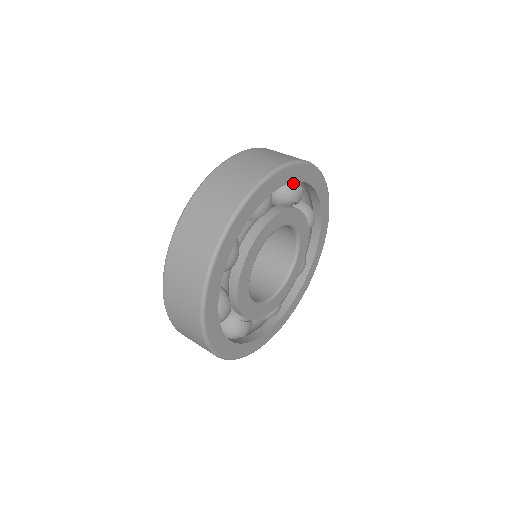
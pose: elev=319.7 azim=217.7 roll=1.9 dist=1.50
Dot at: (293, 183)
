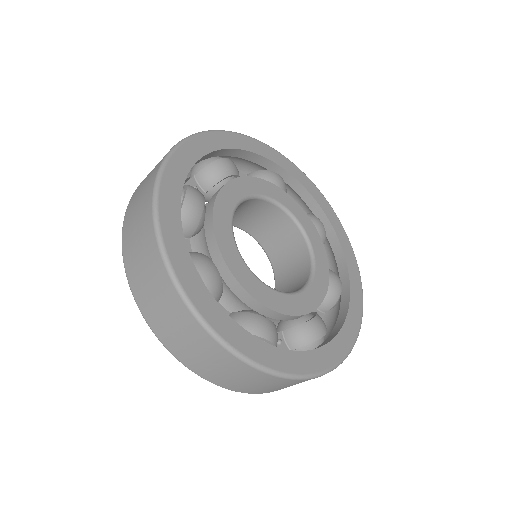
Dot at: occluded
